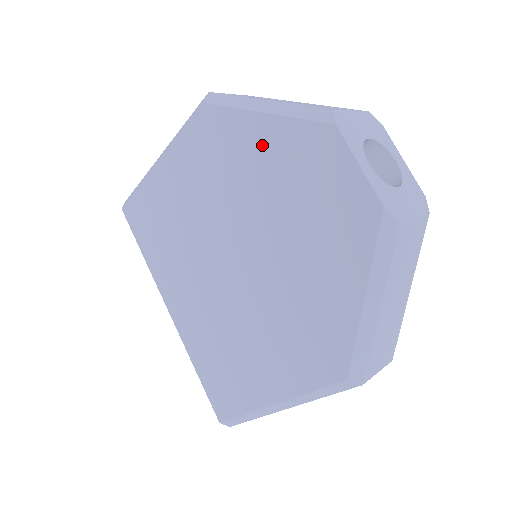
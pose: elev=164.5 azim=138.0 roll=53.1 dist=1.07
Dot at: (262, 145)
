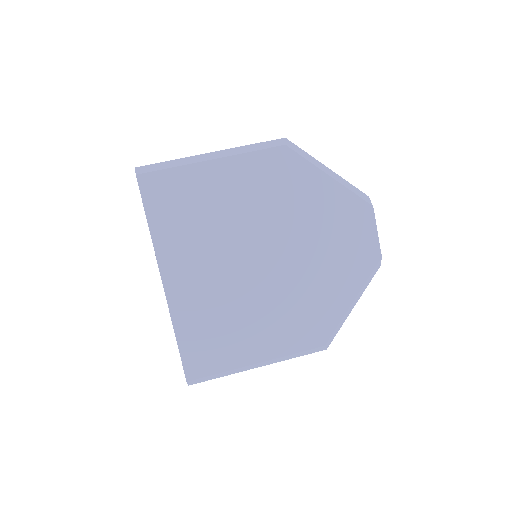
Dot at: (323, 195)
